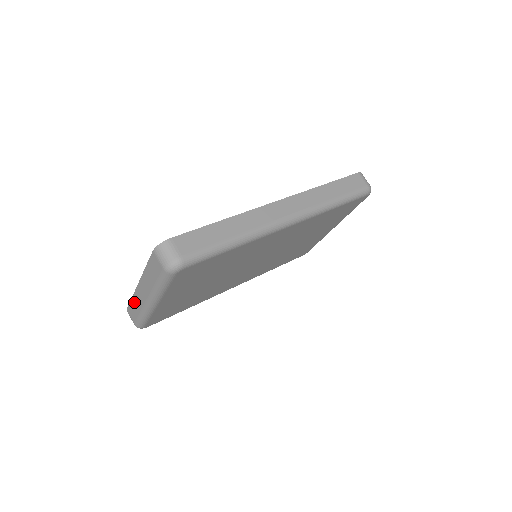
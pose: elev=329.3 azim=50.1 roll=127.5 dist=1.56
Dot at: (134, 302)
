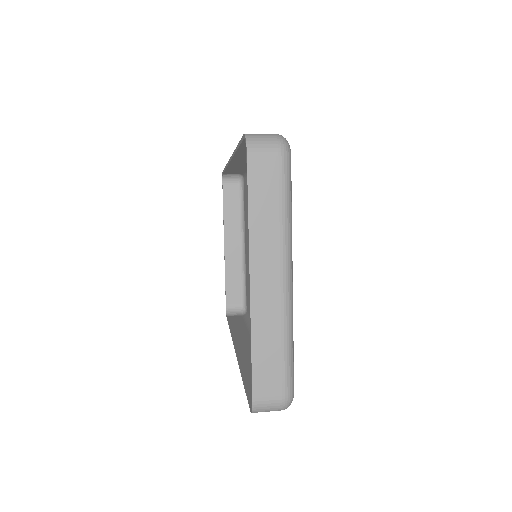
Dot at: (260, 341)
